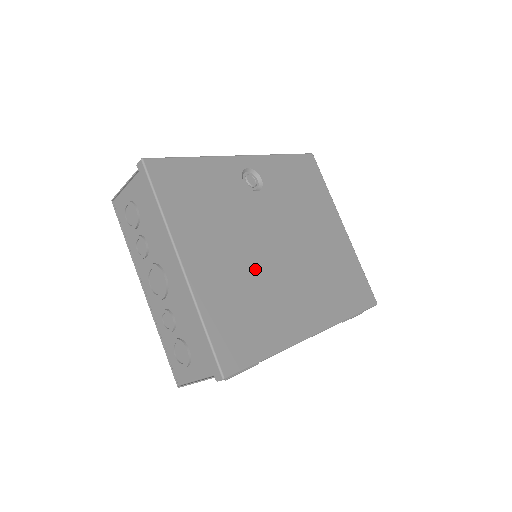
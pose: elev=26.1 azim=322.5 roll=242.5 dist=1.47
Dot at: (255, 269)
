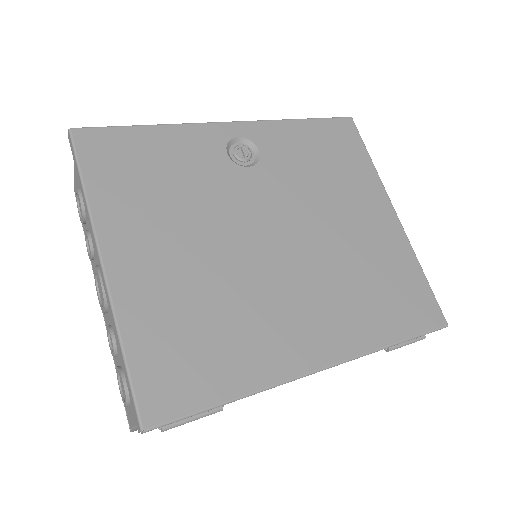
Dot at: (227, 271)
